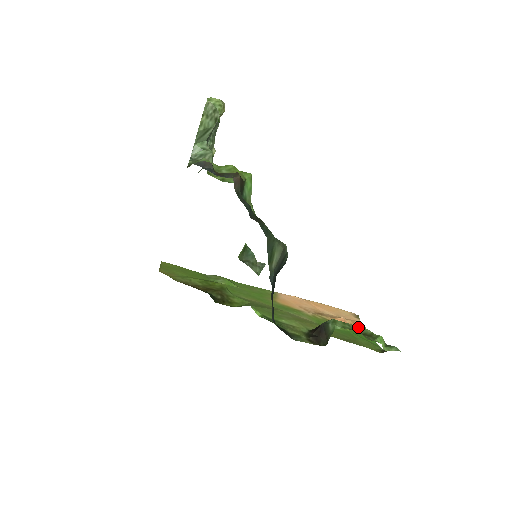
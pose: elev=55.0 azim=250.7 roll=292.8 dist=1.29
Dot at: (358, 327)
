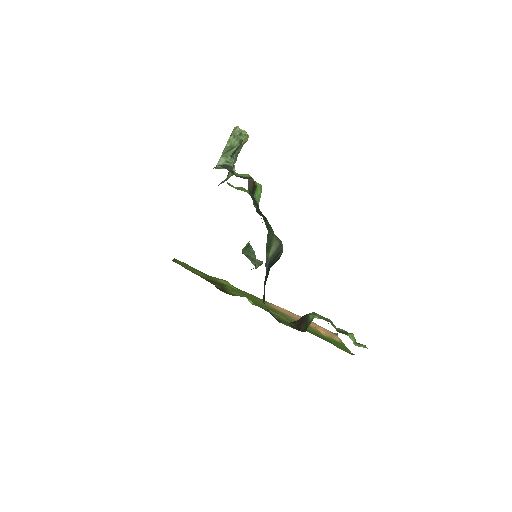
Dot at: (334, 326)
